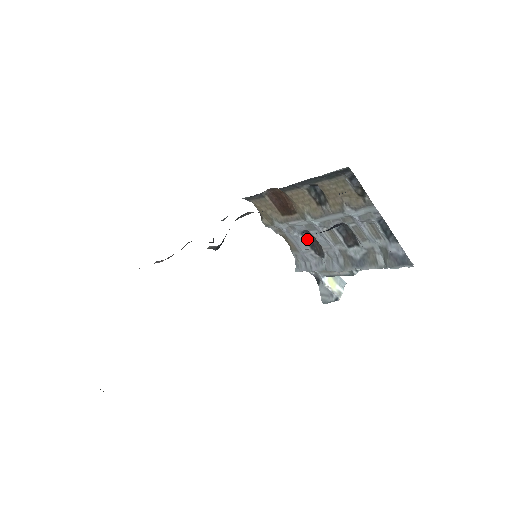
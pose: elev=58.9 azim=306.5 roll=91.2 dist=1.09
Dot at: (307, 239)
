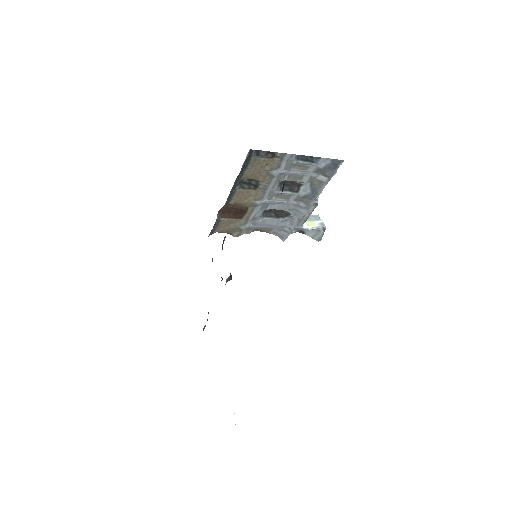
Dot at: (270, 216)
